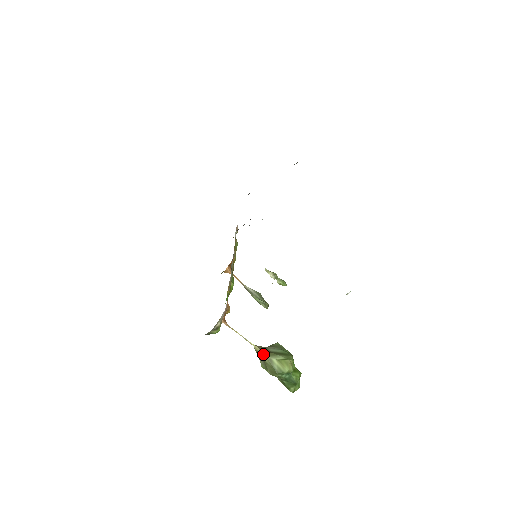
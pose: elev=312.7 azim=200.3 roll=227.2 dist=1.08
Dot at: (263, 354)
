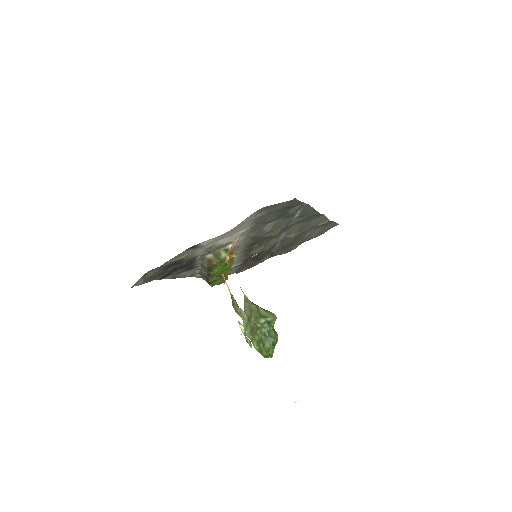
Dot at: (251, 303)
